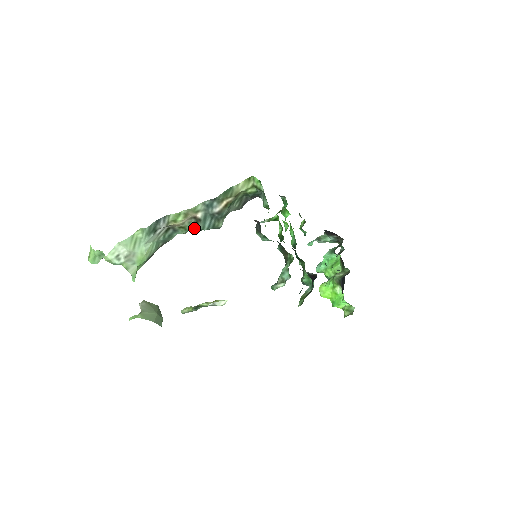
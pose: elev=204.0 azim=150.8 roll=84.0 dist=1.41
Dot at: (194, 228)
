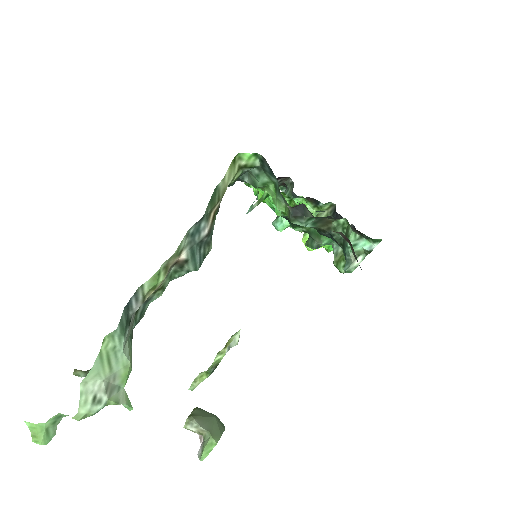
Dot at: (173, 278)
